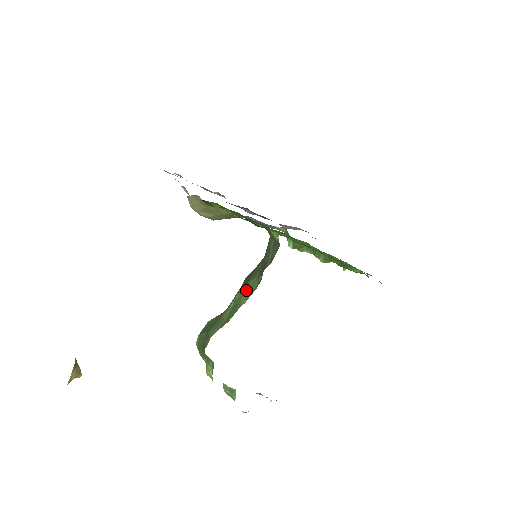
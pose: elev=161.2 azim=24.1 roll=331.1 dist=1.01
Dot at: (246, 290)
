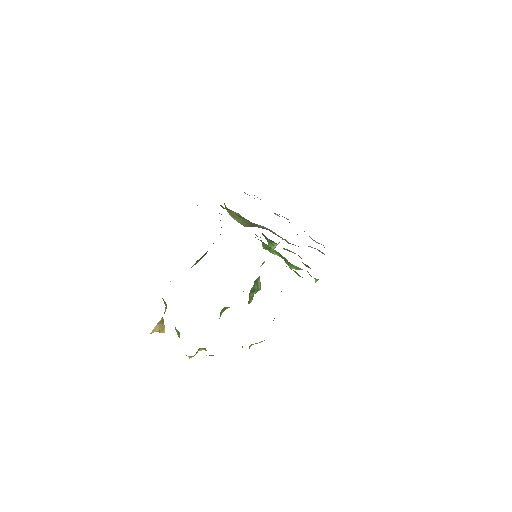
Dot at: (199, 260)
